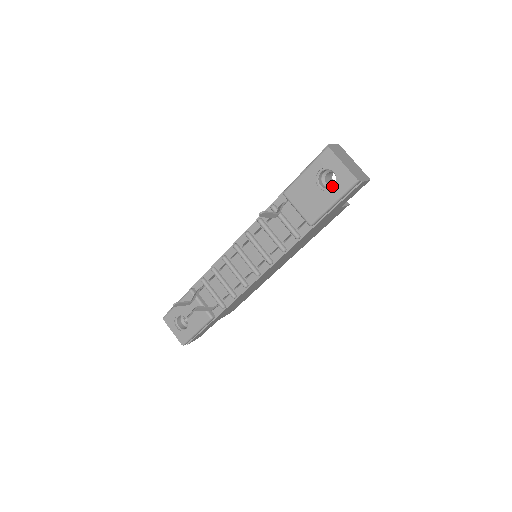
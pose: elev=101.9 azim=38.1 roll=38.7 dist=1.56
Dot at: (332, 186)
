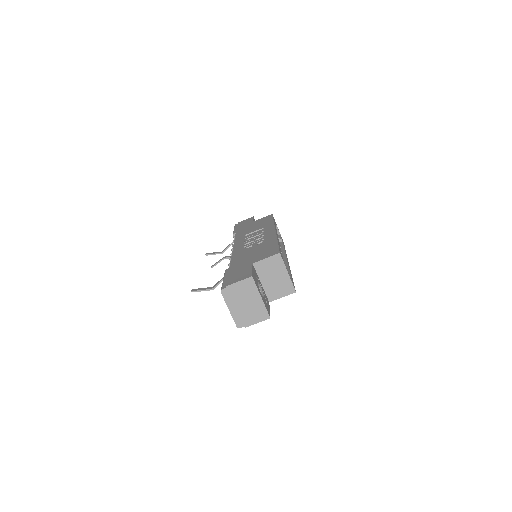
Dot at: occluded
